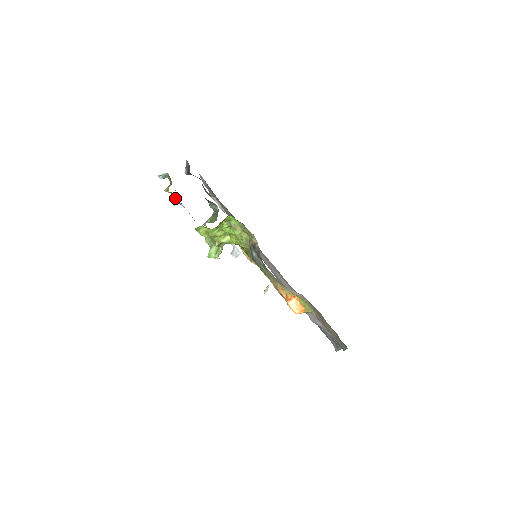
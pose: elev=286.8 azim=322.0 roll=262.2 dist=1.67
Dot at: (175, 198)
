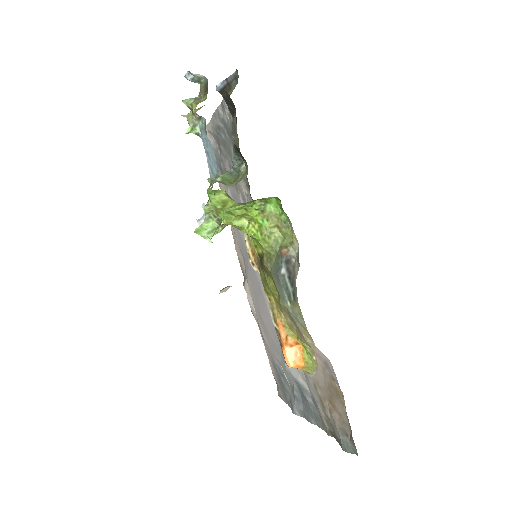
Dot at: (195, 122)
